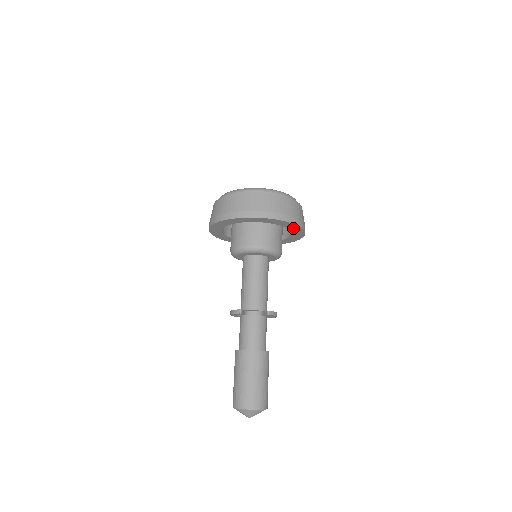
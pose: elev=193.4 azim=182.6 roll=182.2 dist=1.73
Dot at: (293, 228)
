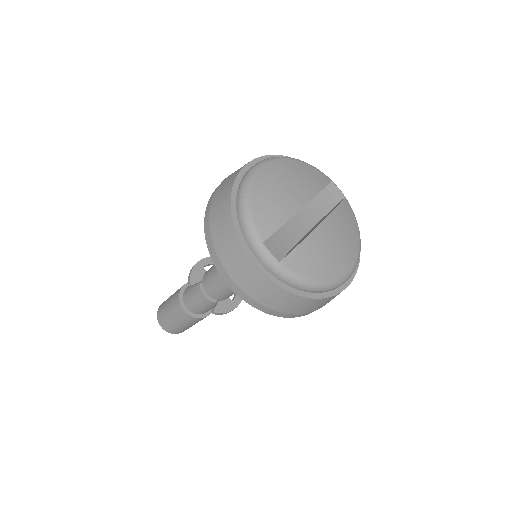
Dot at: occluded
